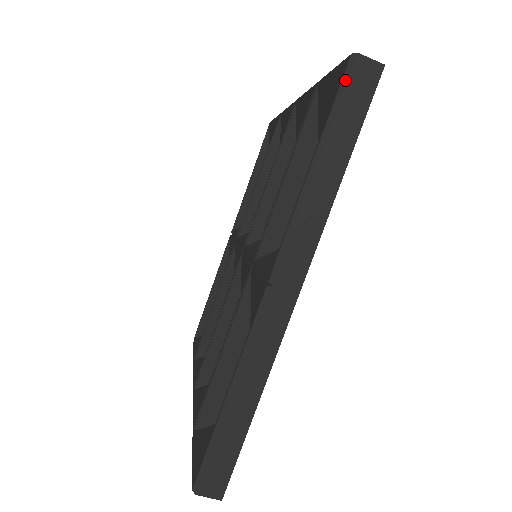
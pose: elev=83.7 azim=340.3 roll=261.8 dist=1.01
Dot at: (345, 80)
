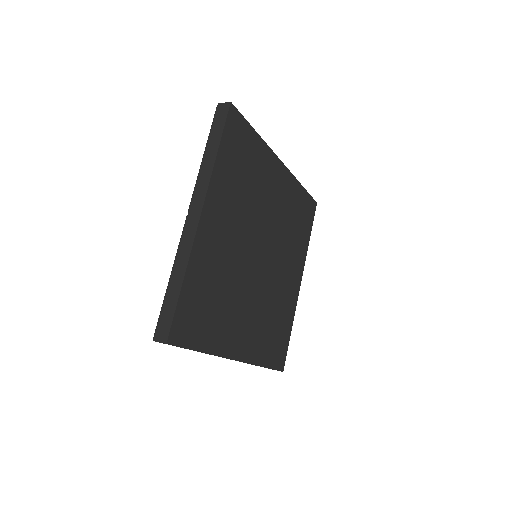
Dot at: (215, 116)
